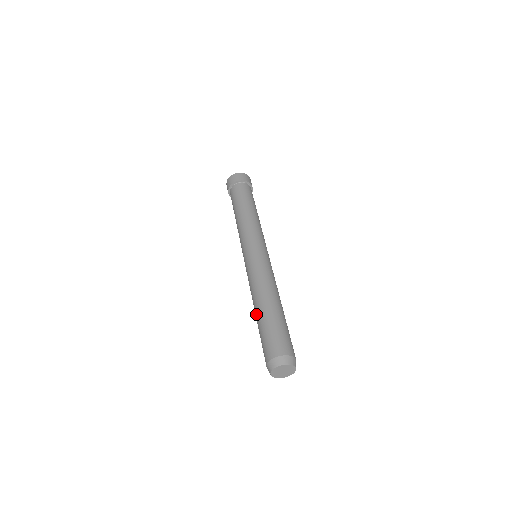
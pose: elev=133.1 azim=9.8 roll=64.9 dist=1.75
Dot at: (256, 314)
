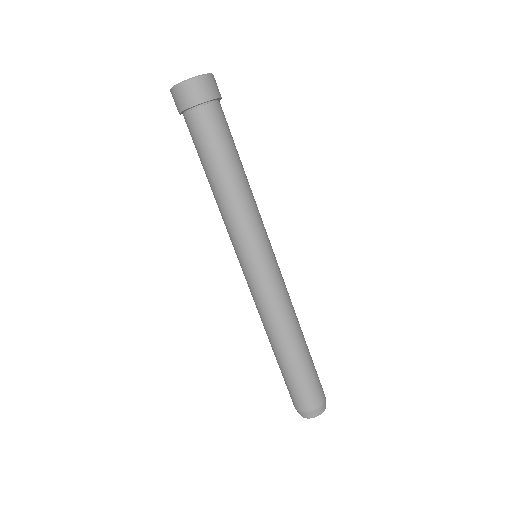
Dot at: (278, 355)
